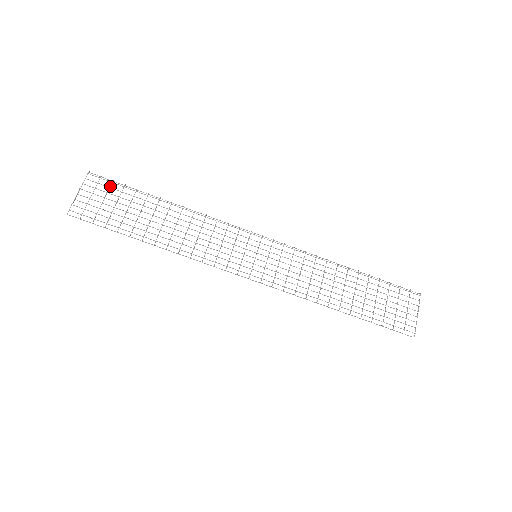
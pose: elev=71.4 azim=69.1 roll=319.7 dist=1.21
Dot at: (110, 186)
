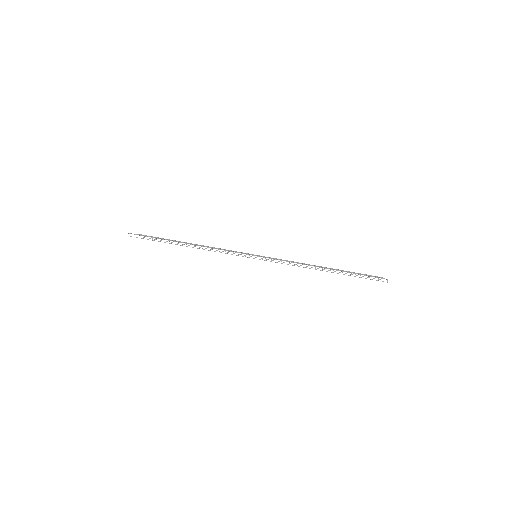
Dot at: occluded
